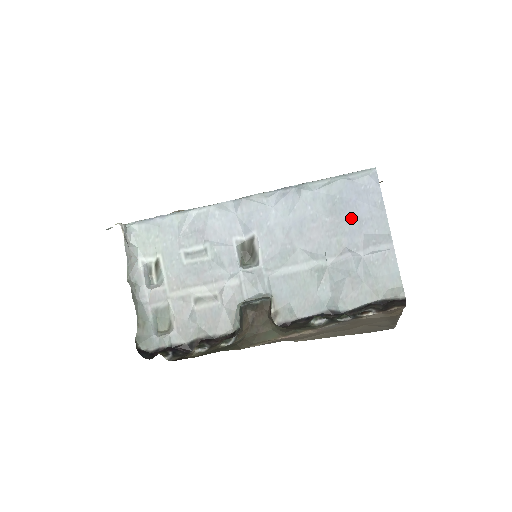
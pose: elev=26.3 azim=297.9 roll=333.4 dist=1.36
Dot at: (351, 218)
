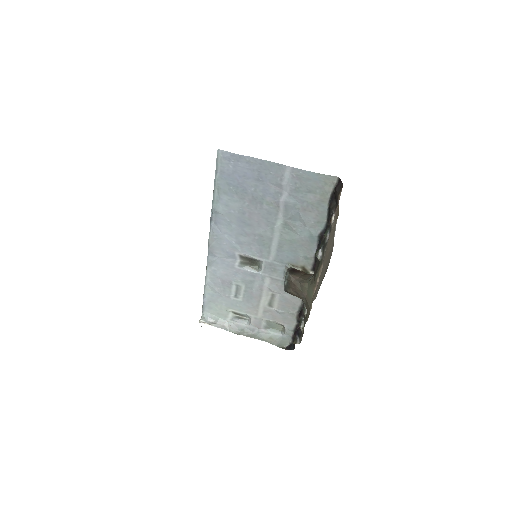
Dot at: (253, 187)
